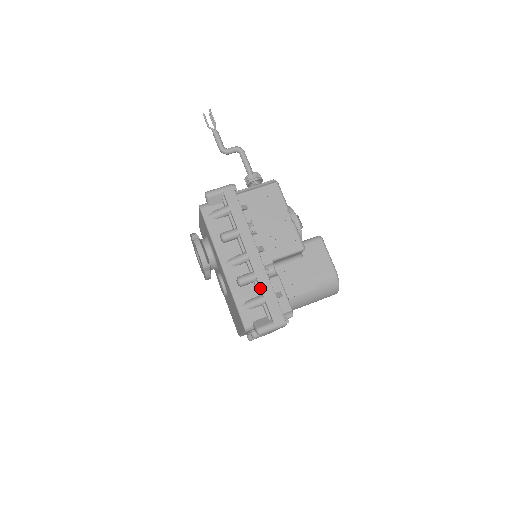
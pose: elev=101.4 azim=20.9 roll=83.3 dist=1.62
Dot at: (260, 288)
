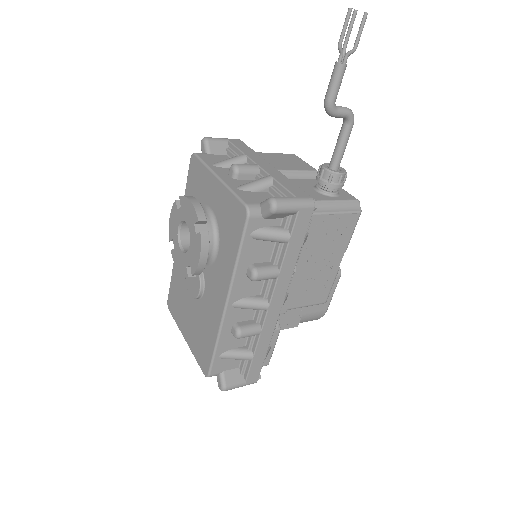
Dot at: (256, 347)
